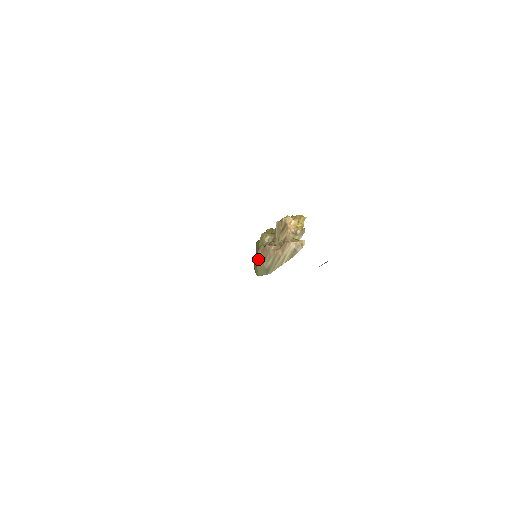
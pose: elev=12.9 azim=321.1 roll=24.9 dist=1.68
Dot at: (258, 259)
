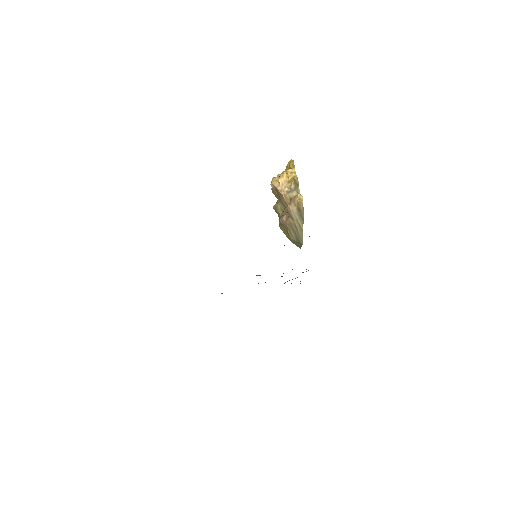
Dot at: occluded
